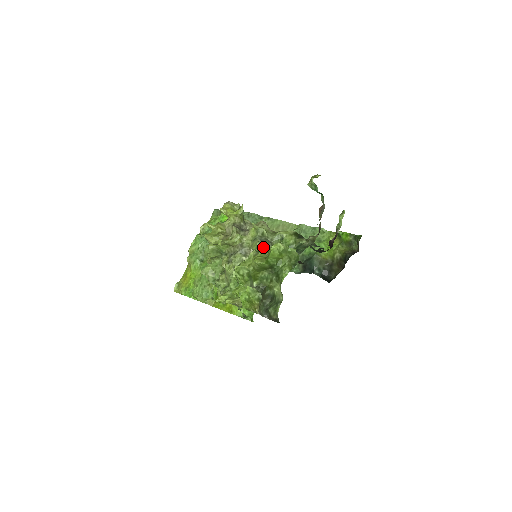
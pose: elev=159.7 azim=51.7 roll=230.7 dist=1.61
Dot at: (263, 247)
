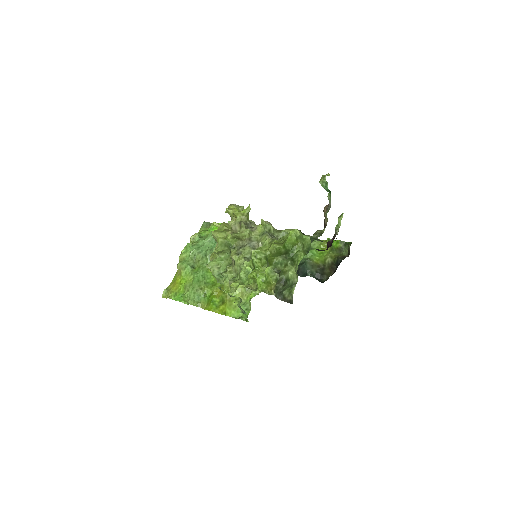
Dot at: occluded
